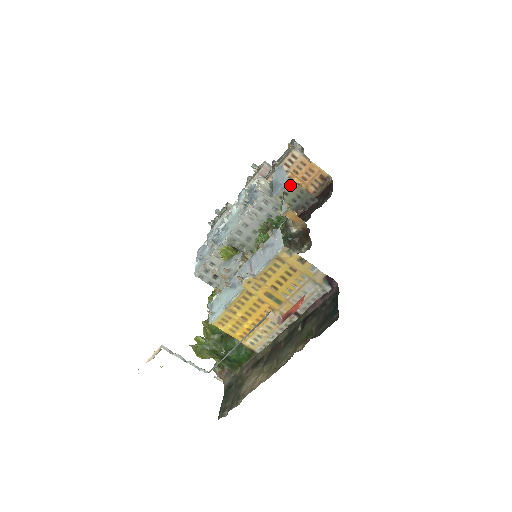
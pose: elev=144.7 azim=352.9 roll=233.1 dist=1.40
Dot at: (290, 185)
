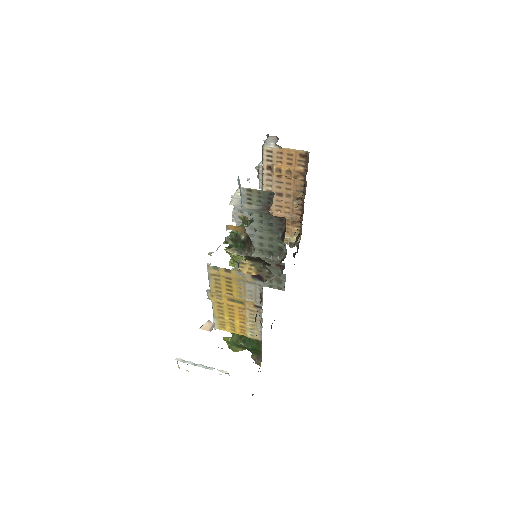
Dot at: (247, 192)
